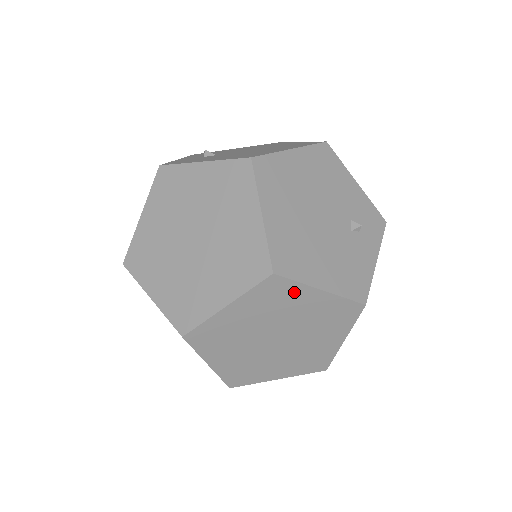
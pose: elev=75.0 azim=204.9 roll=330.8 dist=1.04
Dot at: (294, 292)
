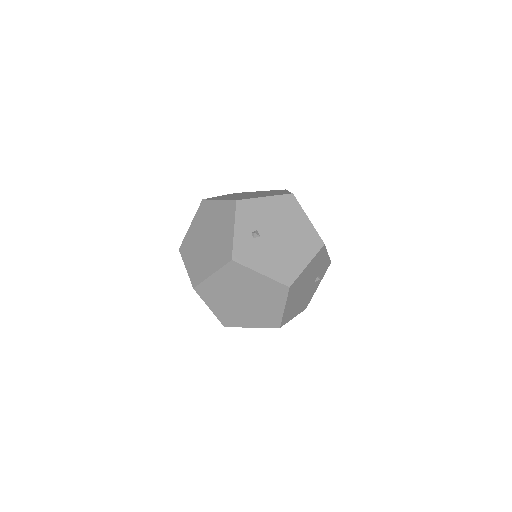
Dot at: occluded
